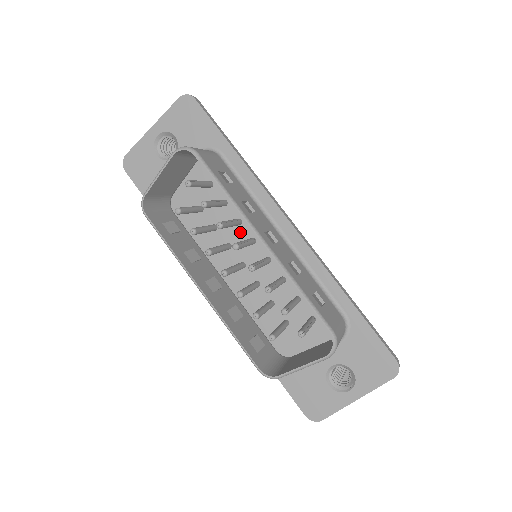
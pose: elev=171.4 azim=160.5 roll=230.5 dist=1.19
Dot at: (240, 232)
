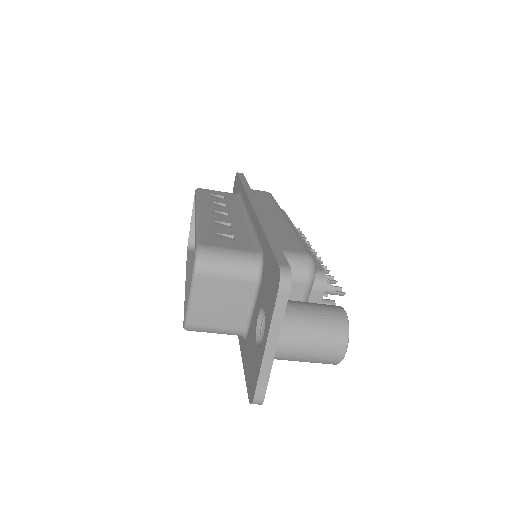
Dot at: occluded
